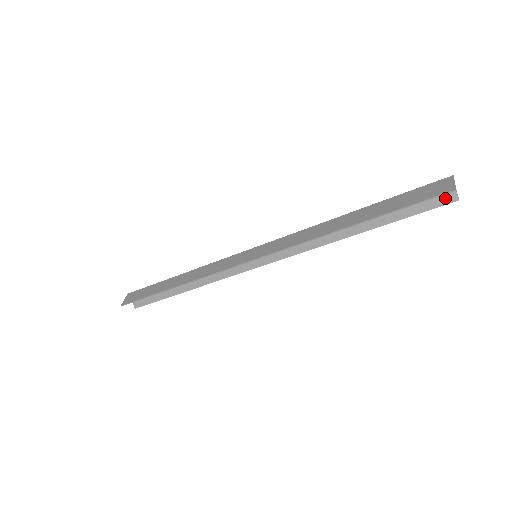
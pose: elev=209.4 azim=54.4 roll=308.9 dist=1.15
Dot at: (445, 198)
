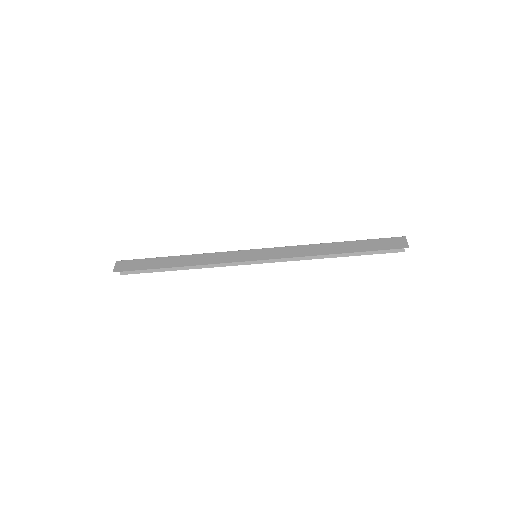
Dot at: occluded
